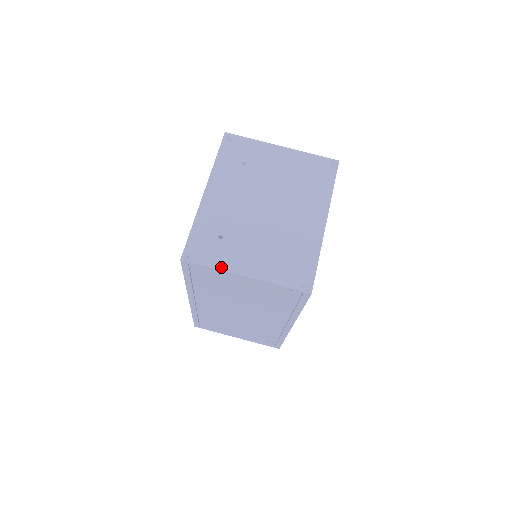
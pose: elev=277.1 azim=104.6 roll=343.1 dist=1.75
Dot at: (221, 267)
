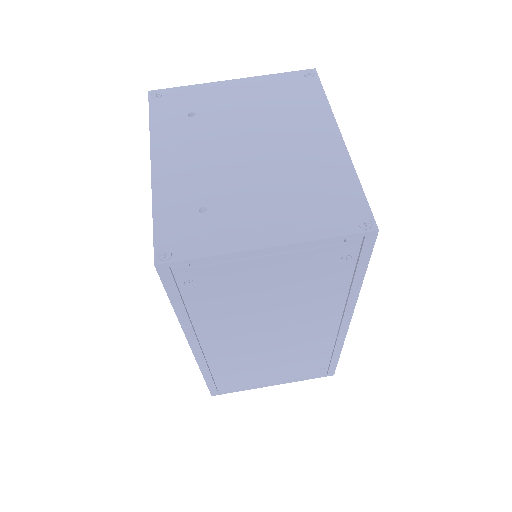
Dot at: (223, 249)
